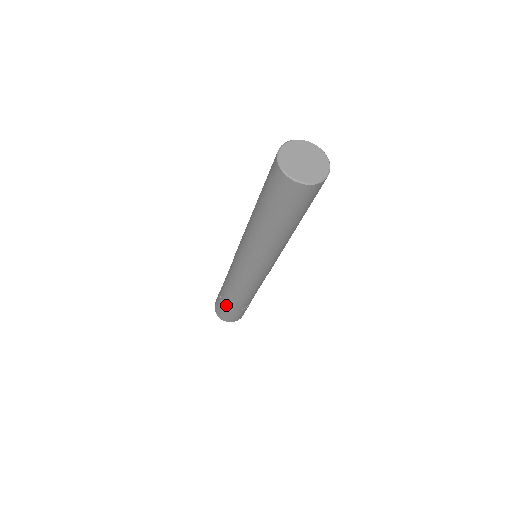
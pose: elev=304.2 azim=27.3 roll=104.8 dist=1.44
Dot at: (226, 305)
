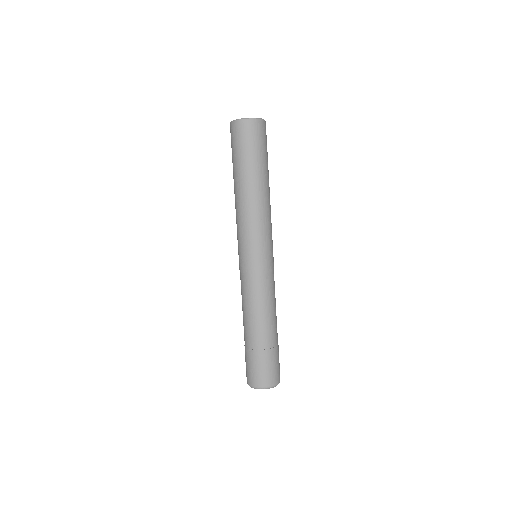
Dot at: (246, 346)
